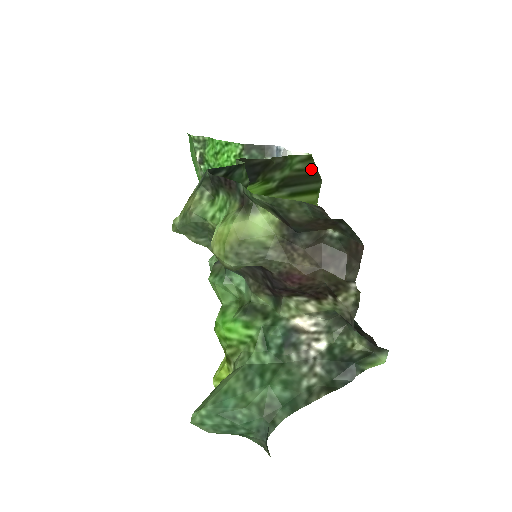
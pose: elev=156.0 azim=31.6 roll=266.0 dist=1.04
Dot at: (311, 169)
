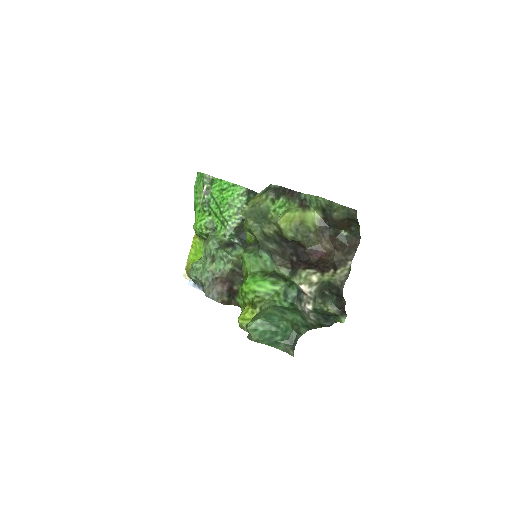
Dot at: occluded
